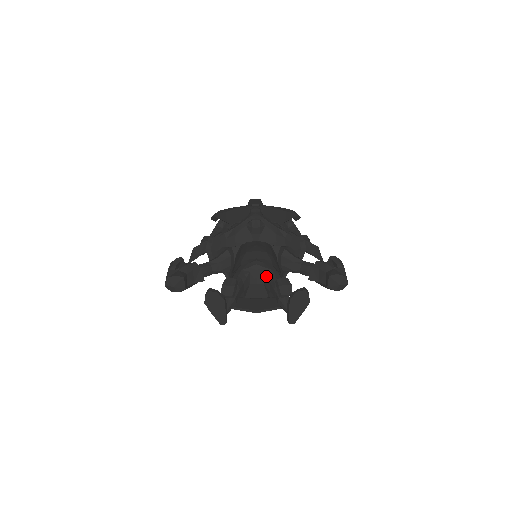
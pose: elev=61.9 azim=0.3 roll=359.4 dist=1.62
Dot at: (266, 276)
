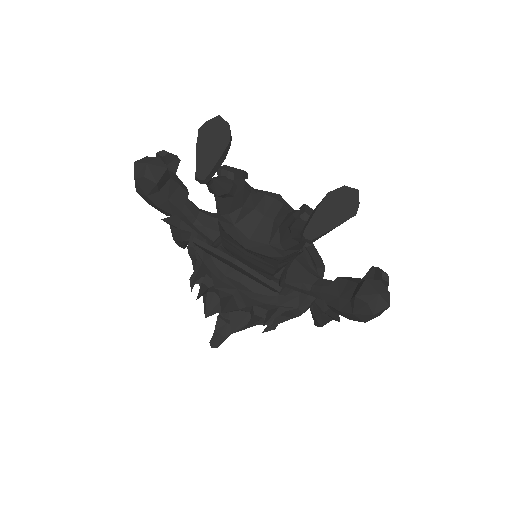
Dot at: (285, 208)
